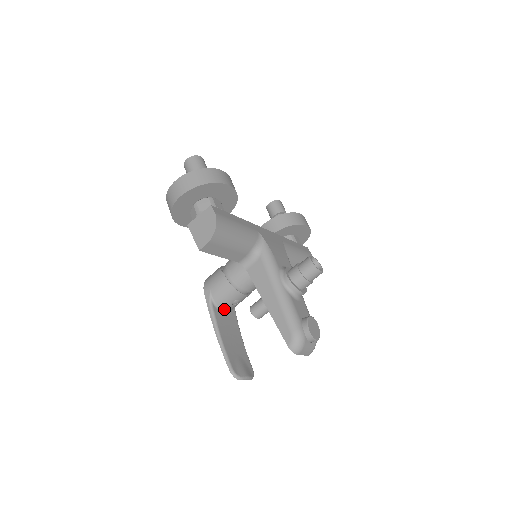
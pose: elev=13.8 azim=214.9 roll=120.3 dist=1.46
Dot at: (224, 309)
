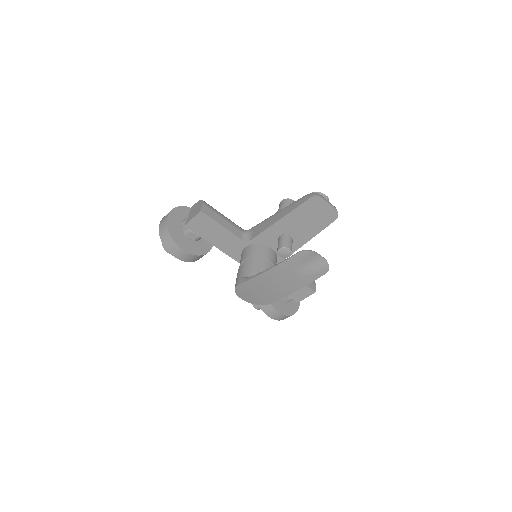
Dot at: occluded
